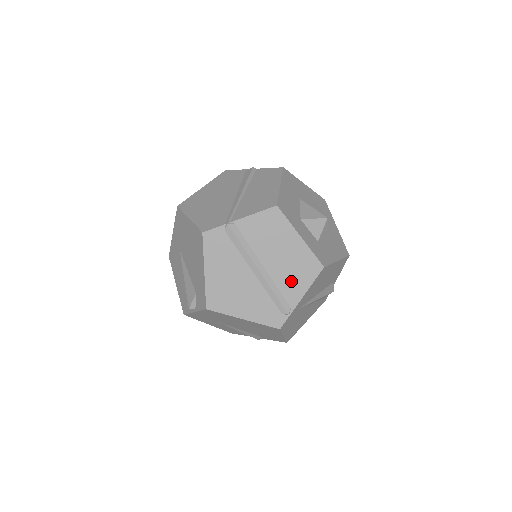
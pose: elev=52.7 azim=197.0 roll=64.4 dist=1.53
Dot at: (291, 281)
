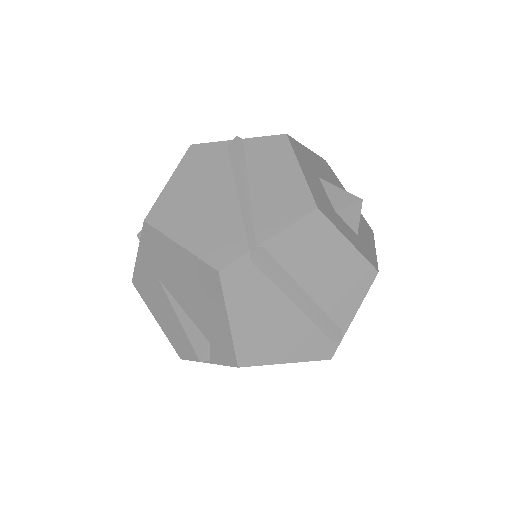
Dot at: (341, 300)
